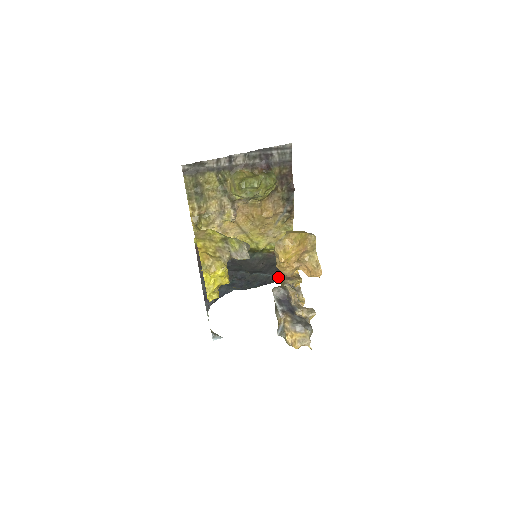
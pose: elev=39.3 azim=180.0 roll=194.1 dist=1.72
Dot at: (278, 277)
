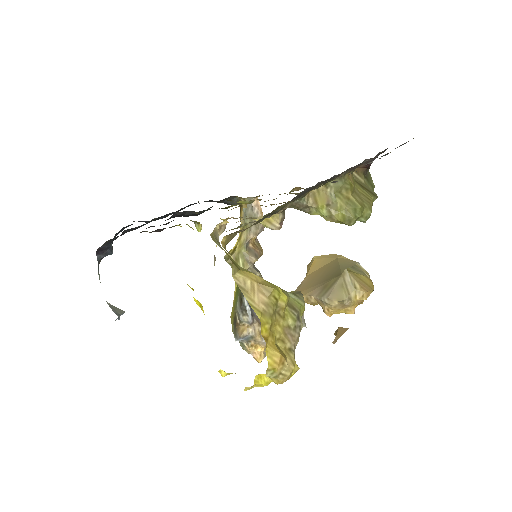
Dot at: (198, 202)
